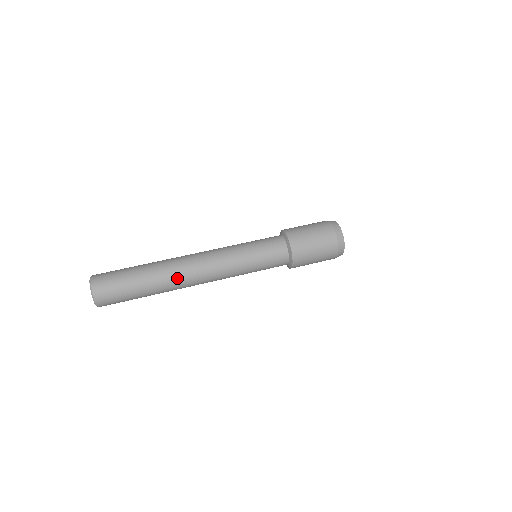
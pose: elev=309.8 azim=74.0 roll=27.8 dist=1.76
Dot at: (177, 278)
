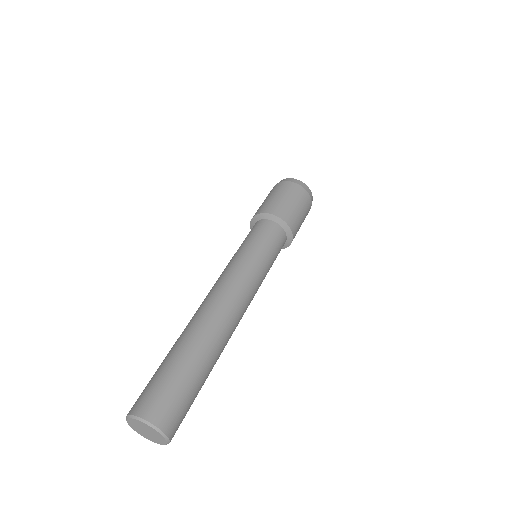
Dot at: (222, 328)
